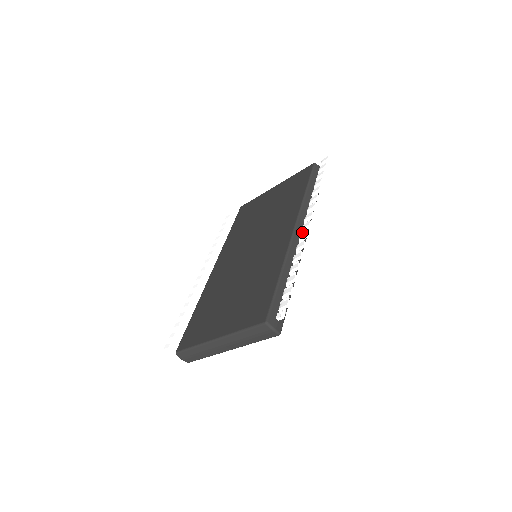
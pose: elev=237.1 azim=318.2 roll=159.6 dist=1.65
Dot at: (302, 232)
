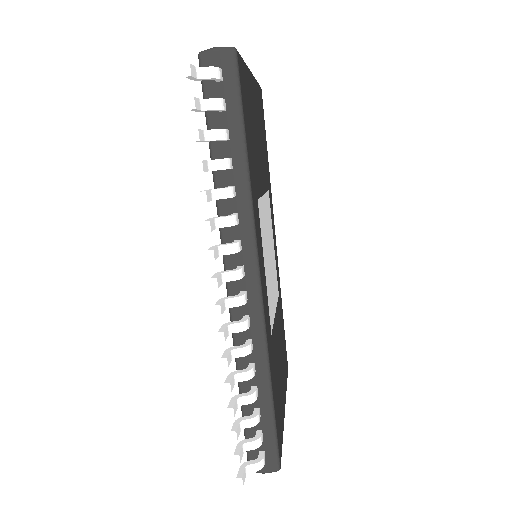
Dot at: (228, 306)
